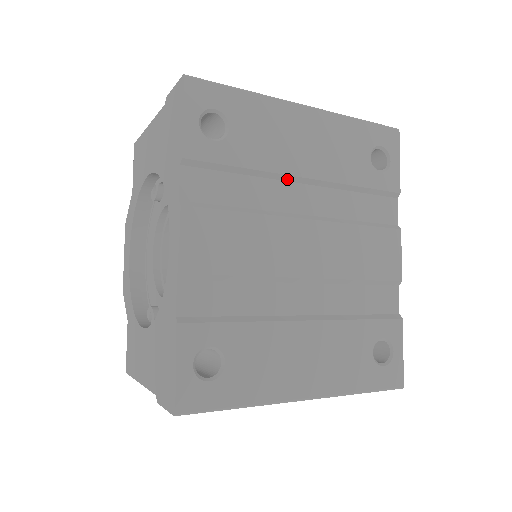
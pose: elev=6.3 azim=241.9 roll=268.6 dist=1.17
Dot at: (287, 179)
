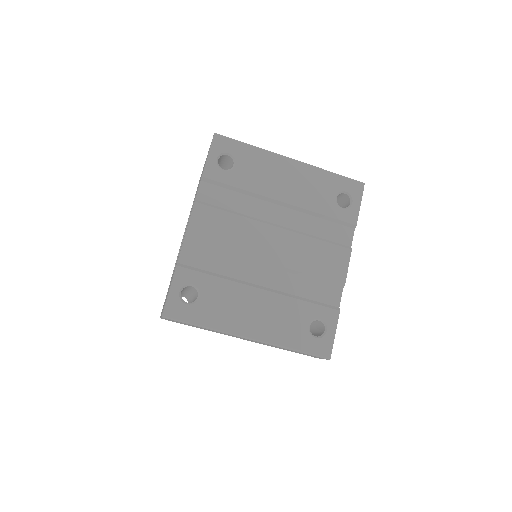
Dot at: (269, 200)
